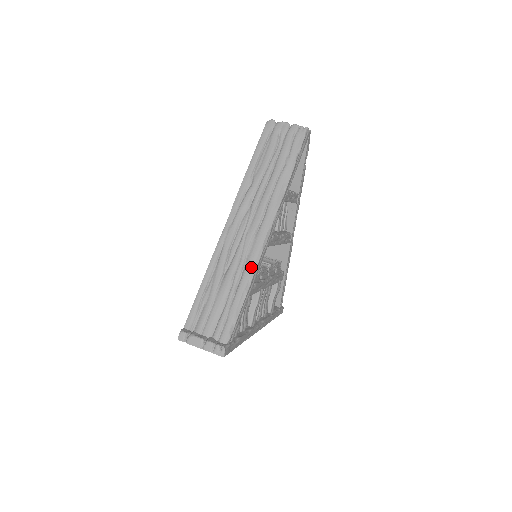
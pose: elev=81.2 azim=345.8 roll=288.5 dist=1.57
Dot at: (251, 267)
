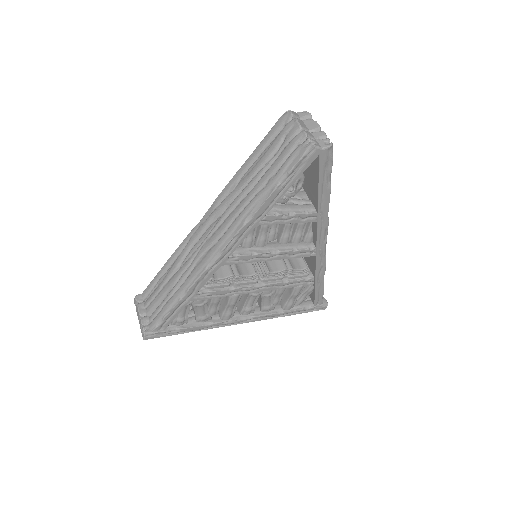
Dot at: (191, 279)
